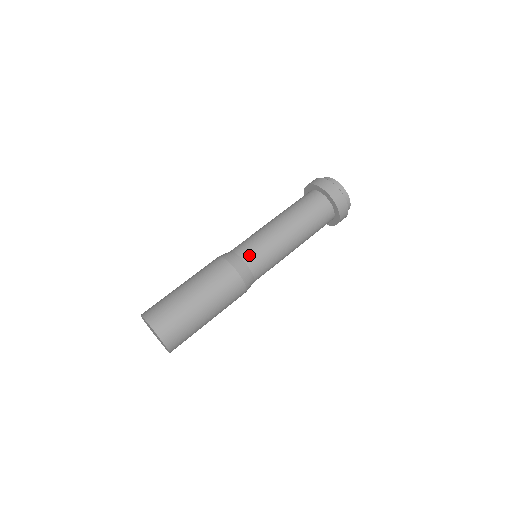
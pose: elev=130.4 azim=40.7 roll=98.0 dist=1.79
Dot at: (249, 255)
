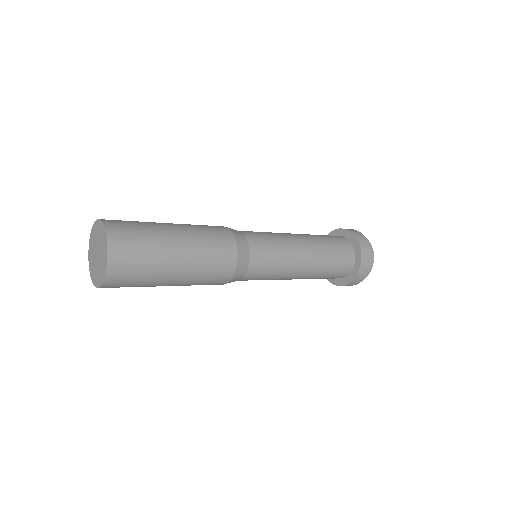
Dot at: (249, 232)
